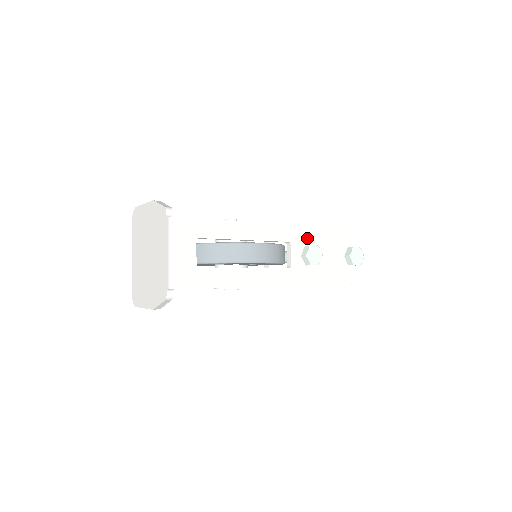
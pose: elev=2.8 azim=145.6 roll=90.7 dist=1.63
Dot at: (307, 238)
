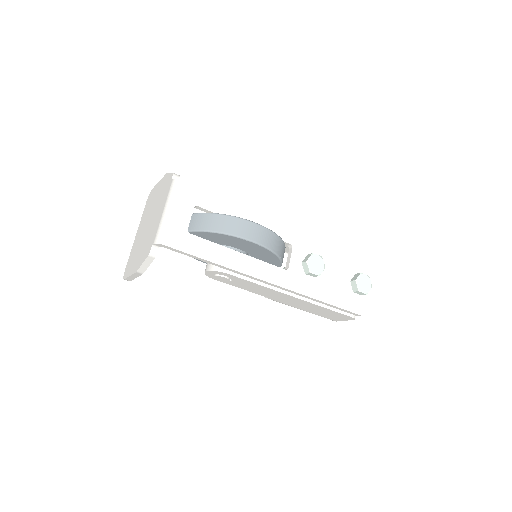
Dot at: (312, 248)
